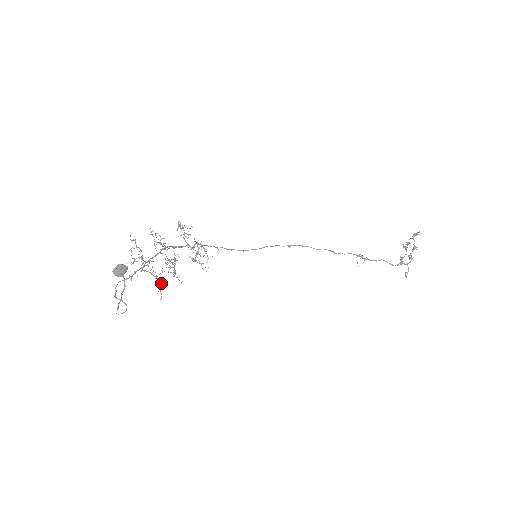
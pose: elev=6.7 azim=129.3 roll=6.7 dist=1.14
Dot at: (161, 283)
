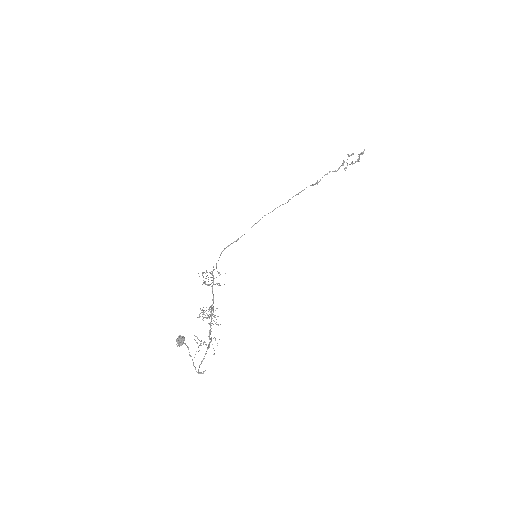
Dot at: occluded
